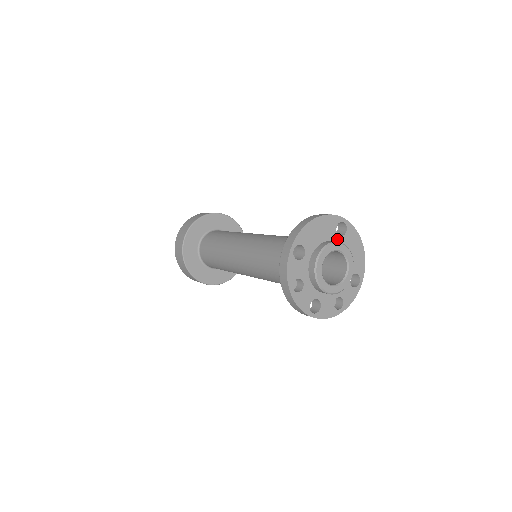
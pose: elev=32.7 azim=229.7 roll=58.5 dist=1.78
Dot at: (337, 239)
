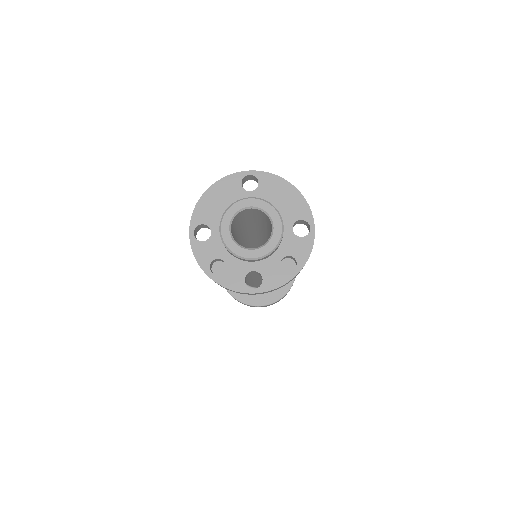
Dot at: (249, 196)
